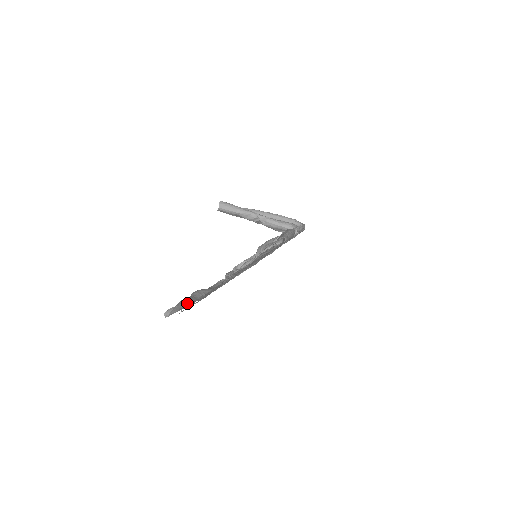
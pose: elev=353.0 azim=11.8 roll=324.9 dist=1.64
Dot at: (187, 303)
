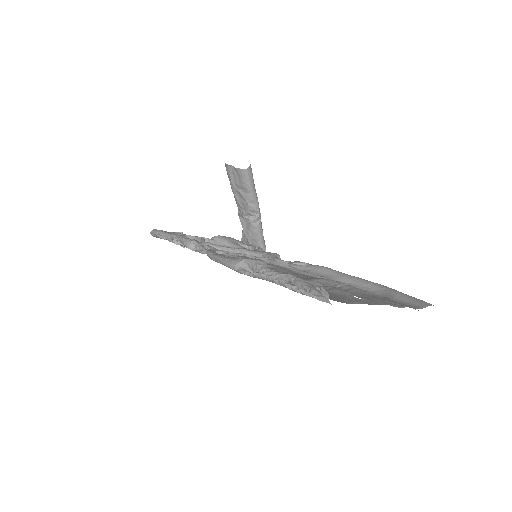
Dot at: occluded
